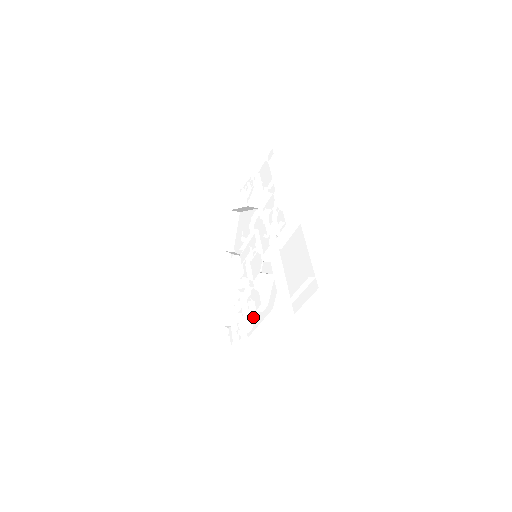
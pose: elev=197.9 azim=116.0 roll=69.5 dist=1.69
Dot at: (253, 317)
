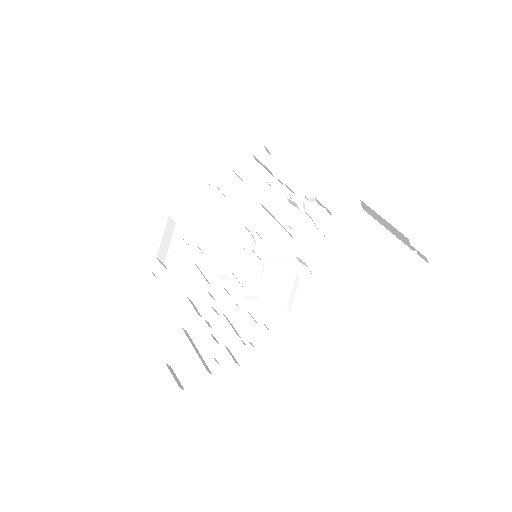
Dot at: (267, 328)
